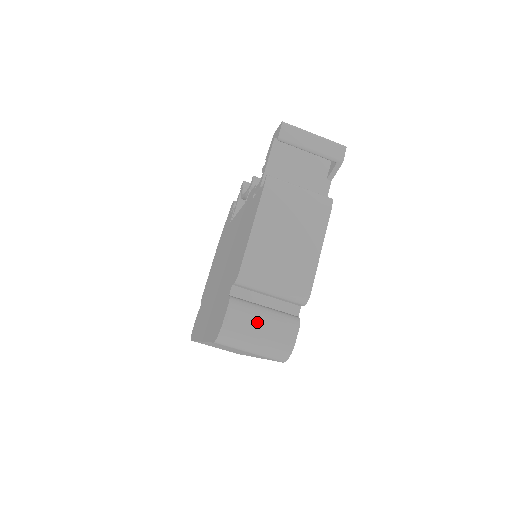
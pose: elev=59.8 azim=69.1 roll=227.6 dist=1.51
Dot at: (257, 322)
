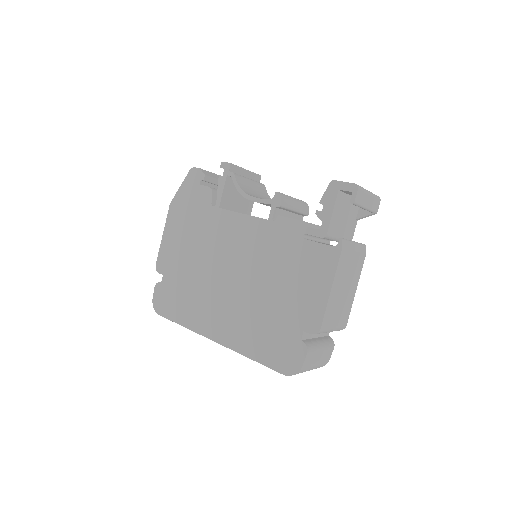
Dot at: (318, 356)
